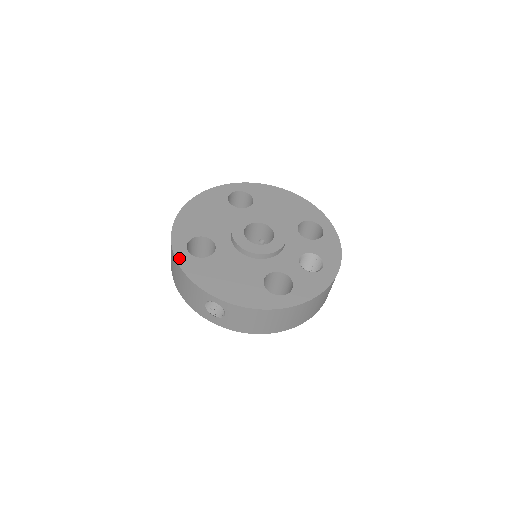
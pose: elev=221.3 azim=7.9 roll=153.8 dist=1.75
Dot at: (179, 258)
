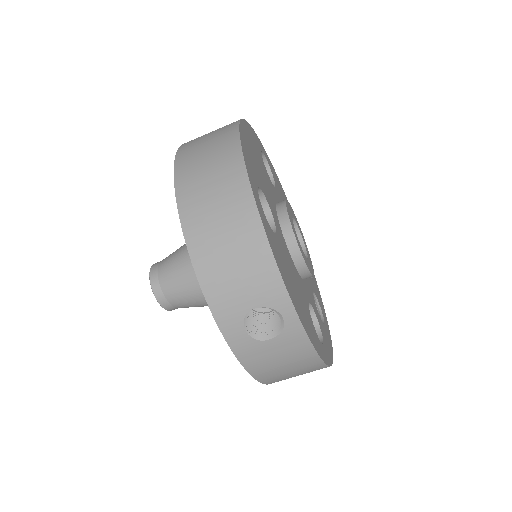
Dot at: (260, 210)
